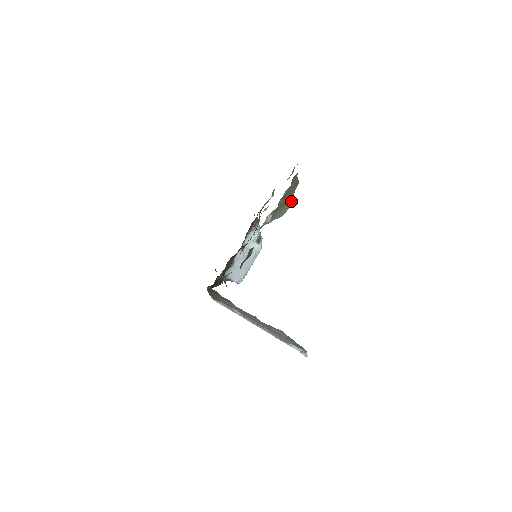
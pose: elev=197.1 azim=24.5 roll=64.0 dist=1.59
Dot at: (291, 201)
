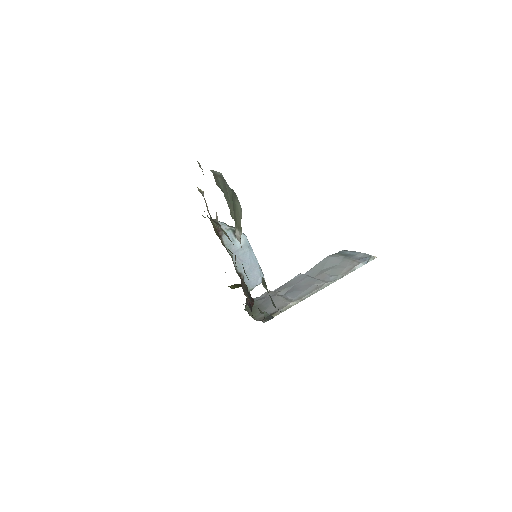
Dot at: (234, 194)
